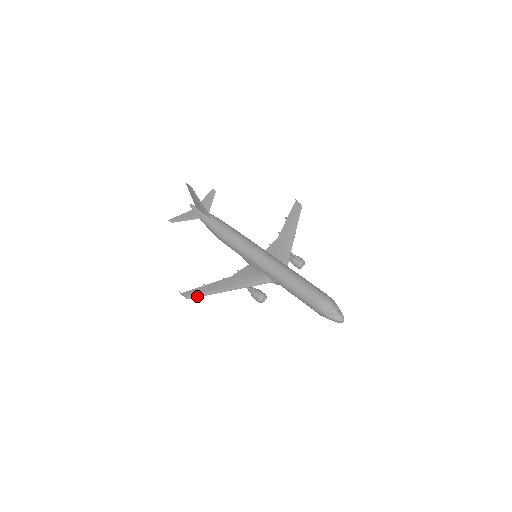
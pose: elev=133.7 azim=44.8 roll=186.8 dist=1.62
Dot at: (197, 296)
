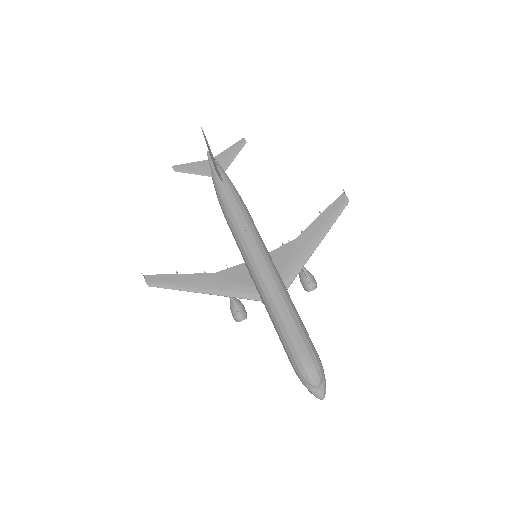
Dot at: (160, 286)
